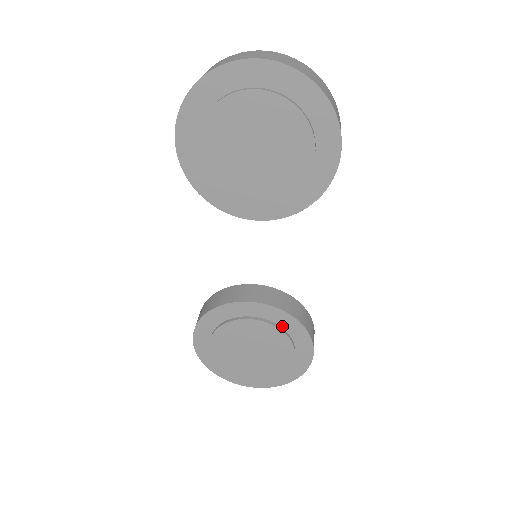
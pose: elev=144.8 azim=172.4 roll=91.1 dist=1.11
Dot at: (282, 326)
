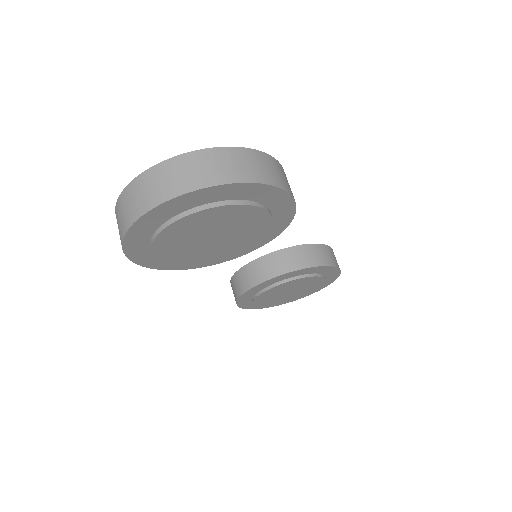
Dot at: (305, 274)
